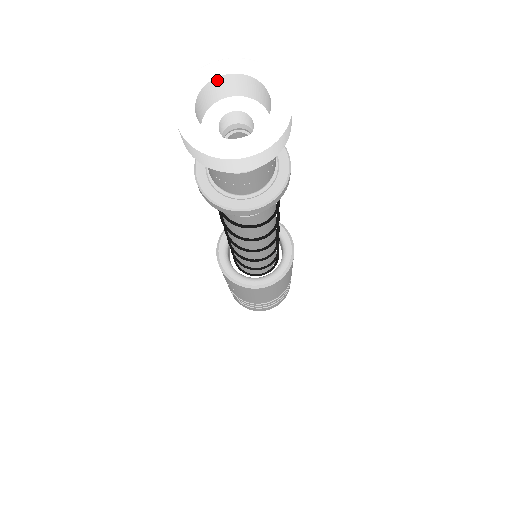
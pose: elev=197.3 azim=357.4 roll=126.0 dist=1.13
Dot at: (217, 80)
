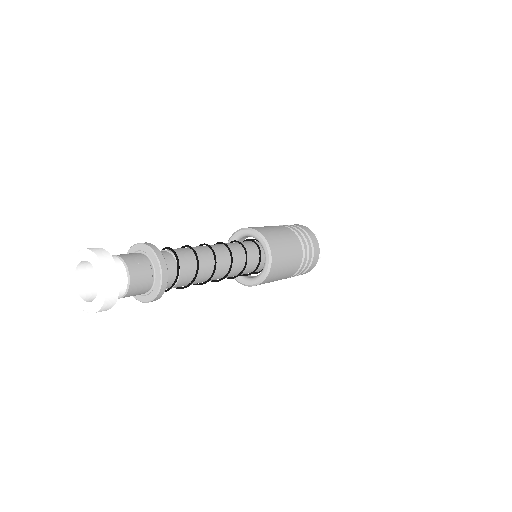
Dot at: (86, 260)
